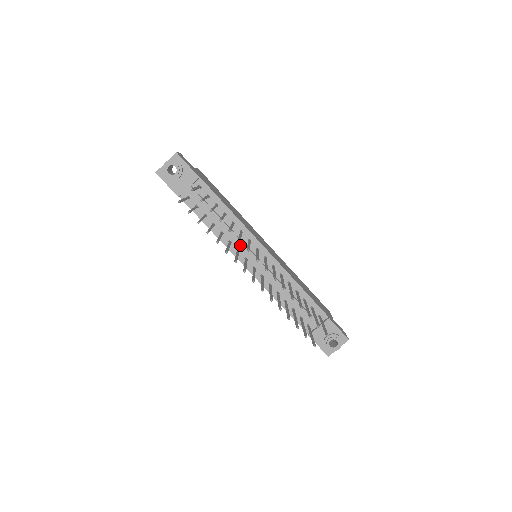
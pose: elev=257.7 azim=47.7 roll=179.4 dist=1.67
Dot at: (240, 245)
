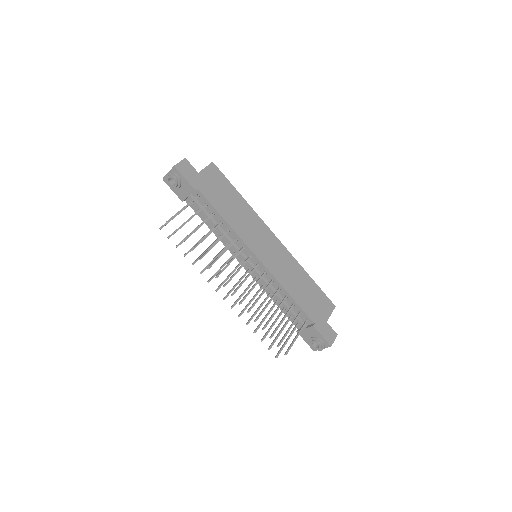
Dot at: (235, 250)
